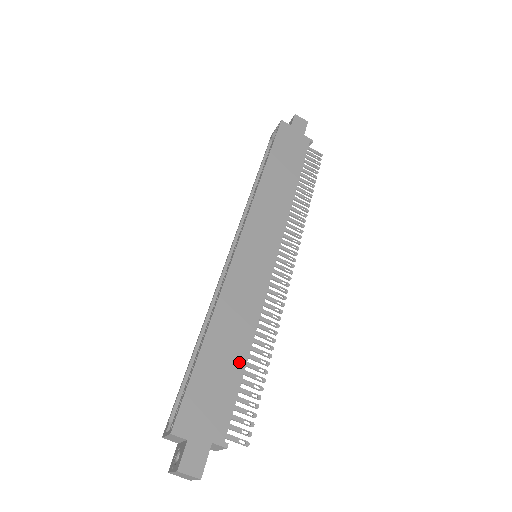
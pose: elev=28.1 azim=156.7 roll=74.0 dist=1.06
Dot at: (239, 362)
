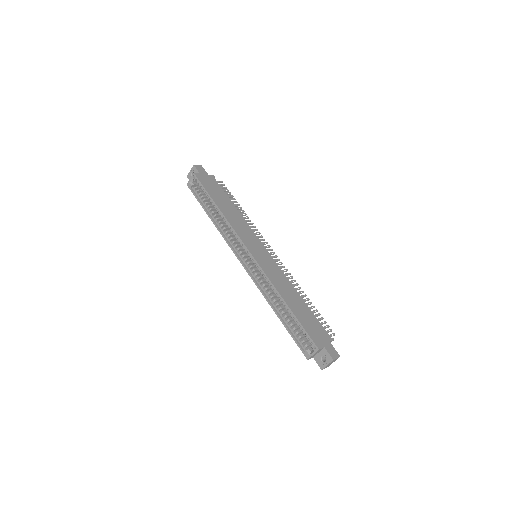
Dot at: (304, 305)
